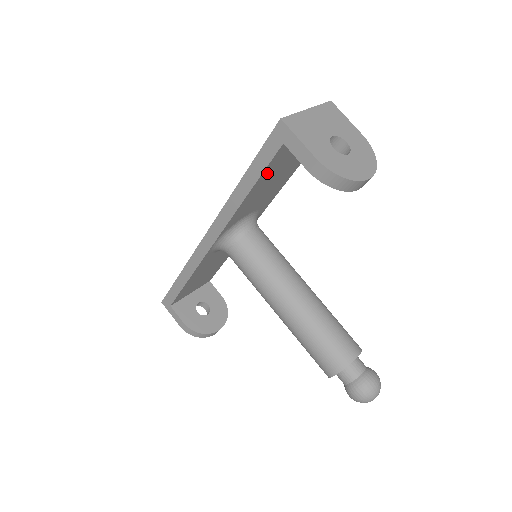
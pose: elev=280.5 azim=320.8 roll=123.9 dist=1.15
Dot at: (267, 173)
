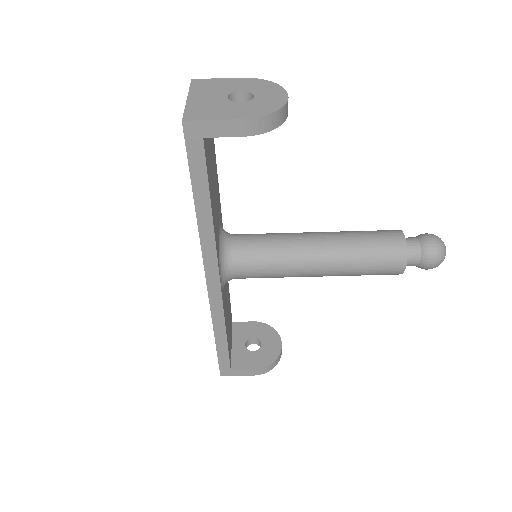
Dot at: (209, 178)
